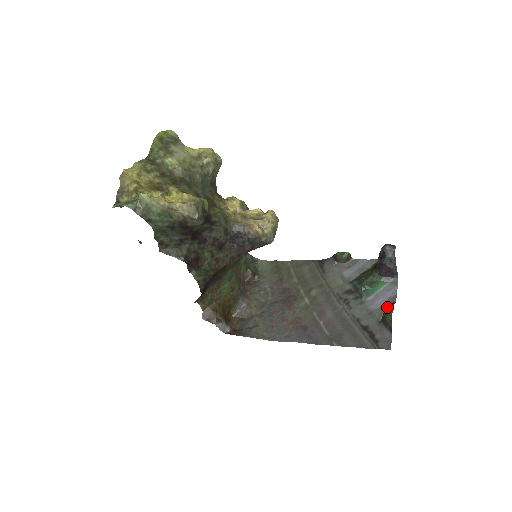
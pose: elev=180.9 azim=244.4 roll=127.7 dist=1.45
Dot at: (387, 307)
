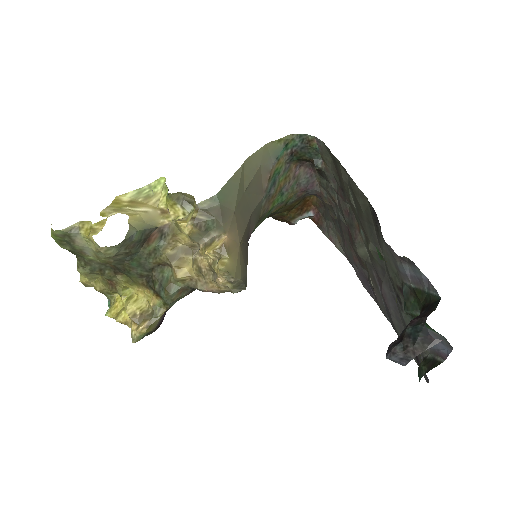
Dot at: (420, 367)
